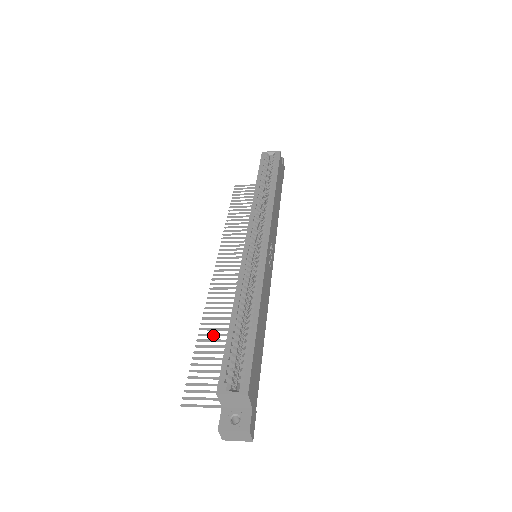
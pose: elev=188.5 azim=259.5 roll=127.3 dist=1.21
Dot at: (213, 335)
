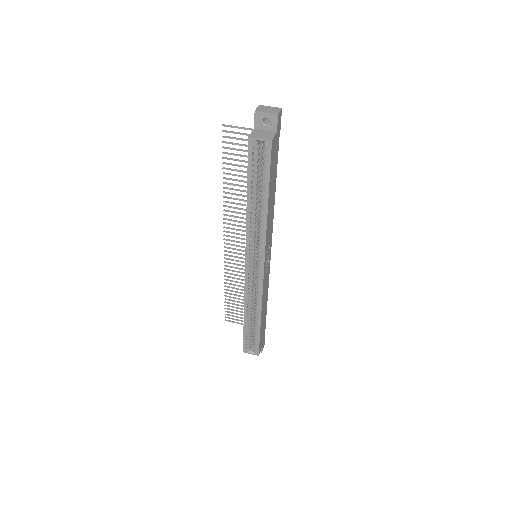
Dot at: occluded
